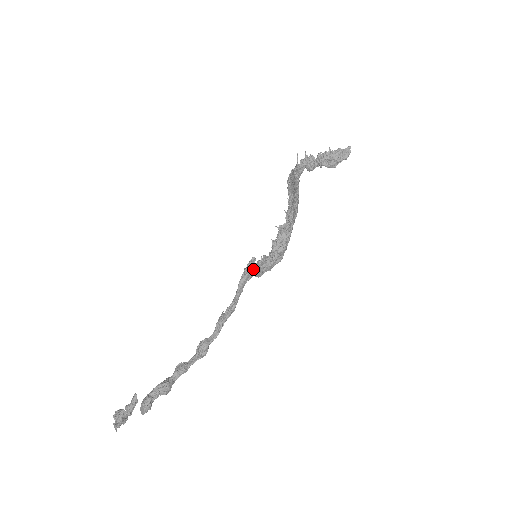
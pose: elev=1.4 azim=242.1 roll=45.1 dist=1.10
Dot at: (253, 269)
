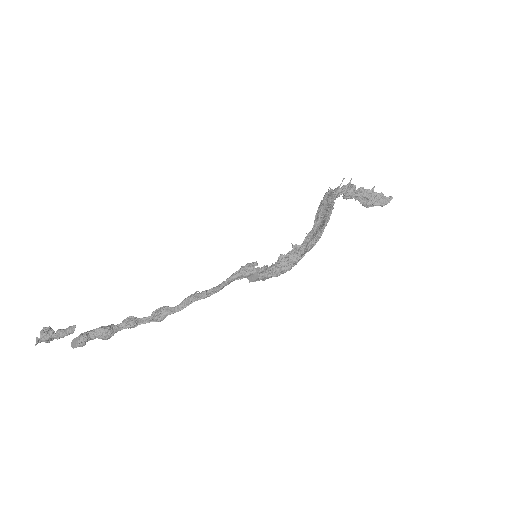
Dot at: (250, 272)
